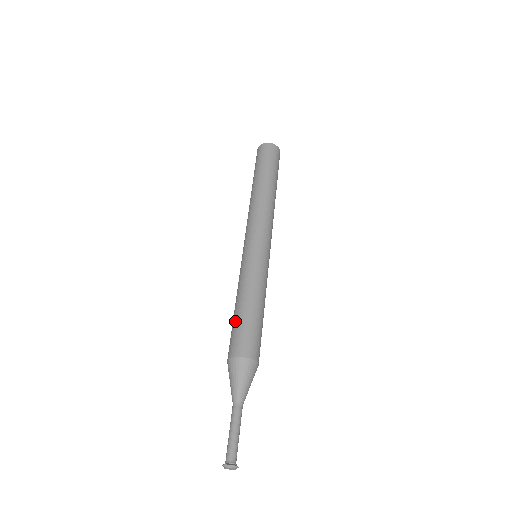
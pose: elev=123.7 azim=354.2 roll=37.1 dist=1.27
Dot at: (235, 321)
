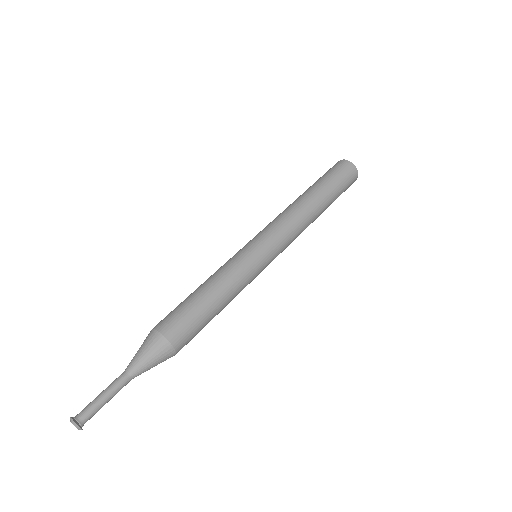
Dot at: (187, 300)
